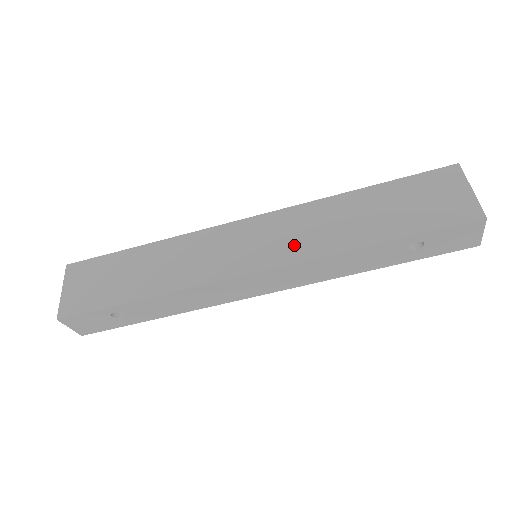
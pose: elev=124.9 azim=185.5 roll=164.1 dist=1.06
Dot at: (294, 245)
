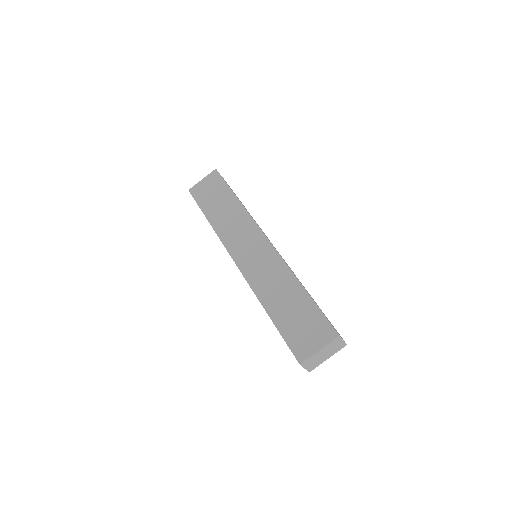
Dot at: (256, 273)
